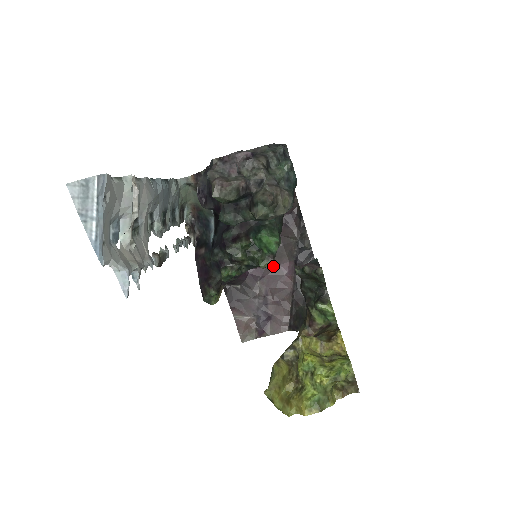
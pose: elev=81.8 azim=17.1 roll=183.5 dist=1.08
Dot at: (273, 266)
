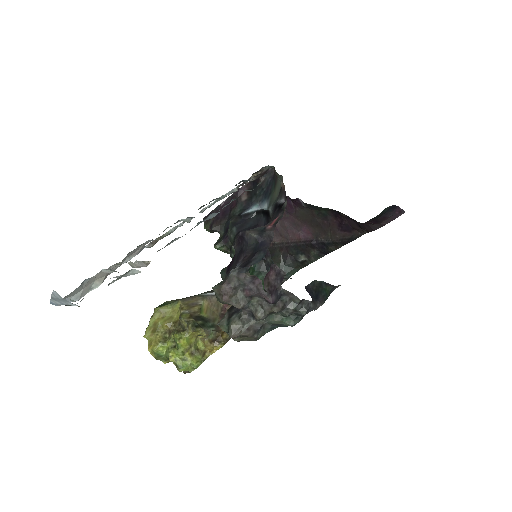
Dot at: (302, 220)
